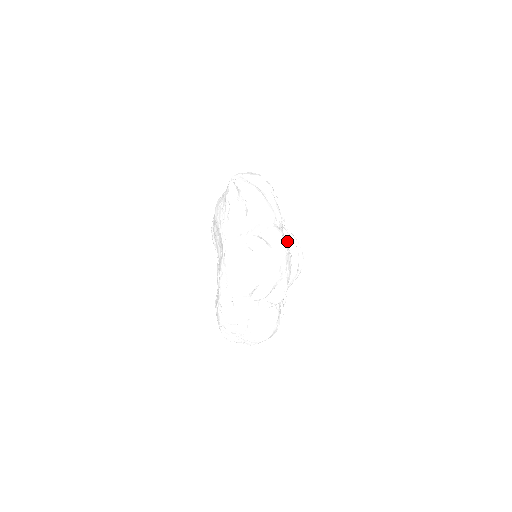
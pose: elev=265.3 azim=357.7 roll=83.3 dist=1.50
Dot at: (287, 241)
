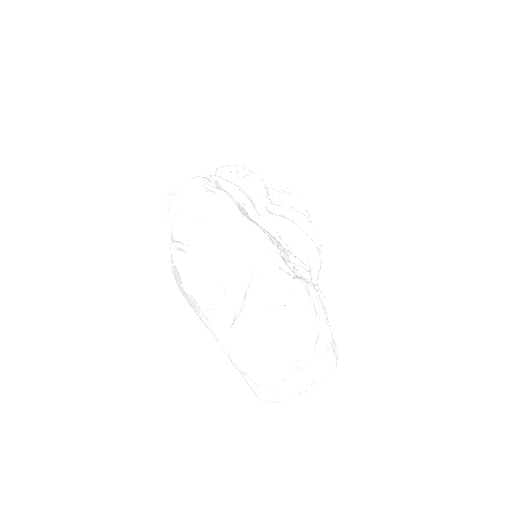
Dot at: (287, 233)
